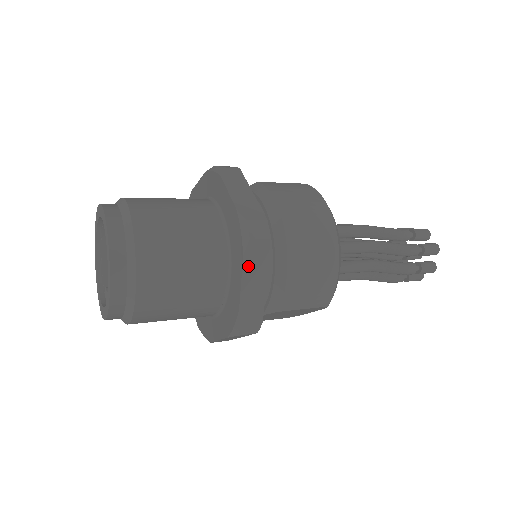
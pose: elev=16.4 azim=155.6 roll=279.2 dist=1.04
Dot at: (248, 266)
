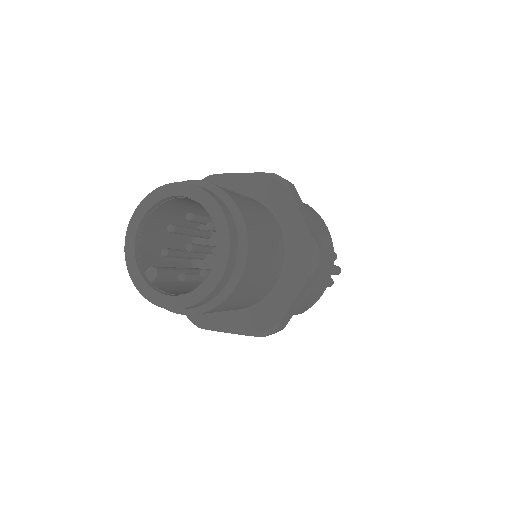
Dot at: (305, 286)
